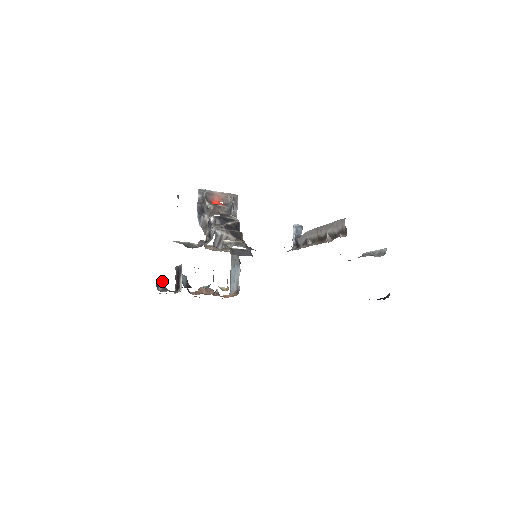
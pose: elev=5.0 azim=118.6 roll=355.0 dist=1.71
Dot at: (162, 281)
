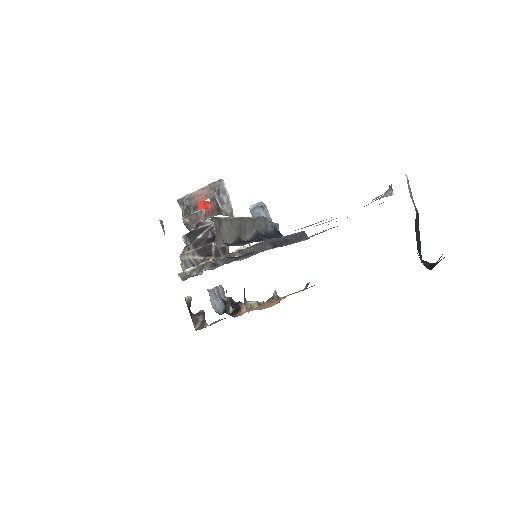
Dot at: (203, 313)
